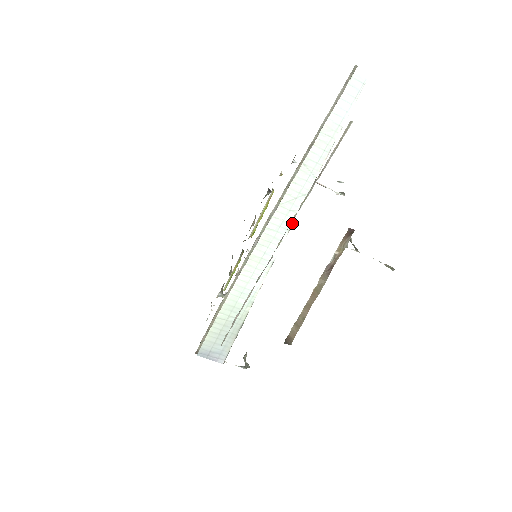
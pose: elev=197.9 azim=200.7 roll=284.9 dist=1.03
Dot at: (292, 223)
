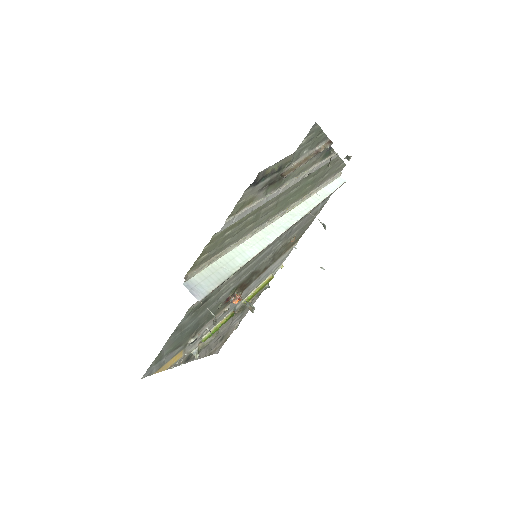
Dot at: (290, 227)
